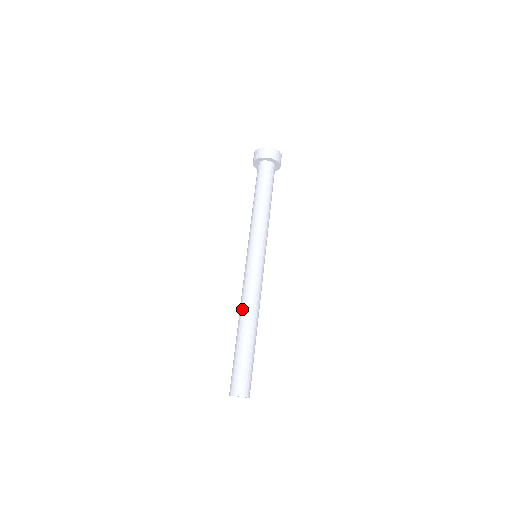
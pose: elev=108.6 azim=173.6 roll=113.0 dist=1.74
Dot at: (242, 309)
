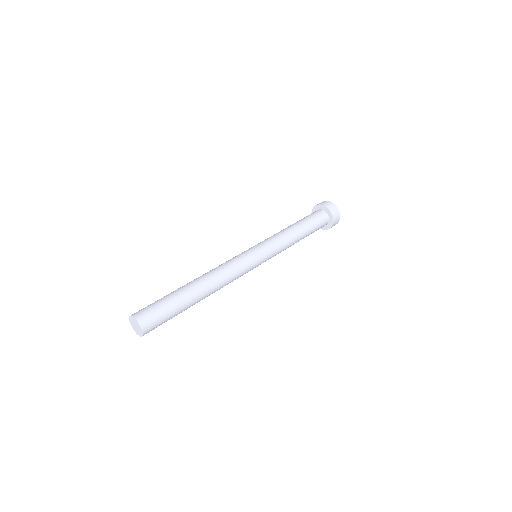
Dot at: (210, 273)
